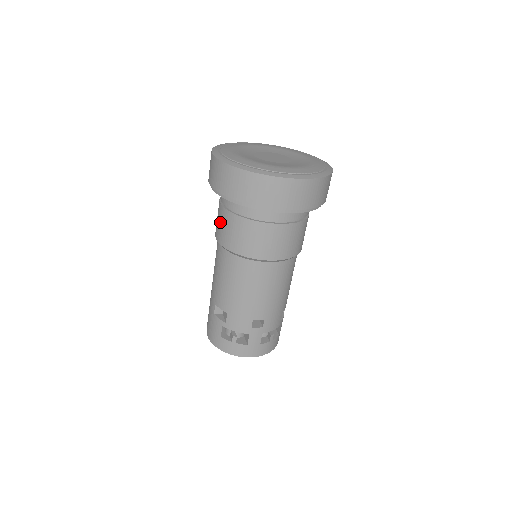
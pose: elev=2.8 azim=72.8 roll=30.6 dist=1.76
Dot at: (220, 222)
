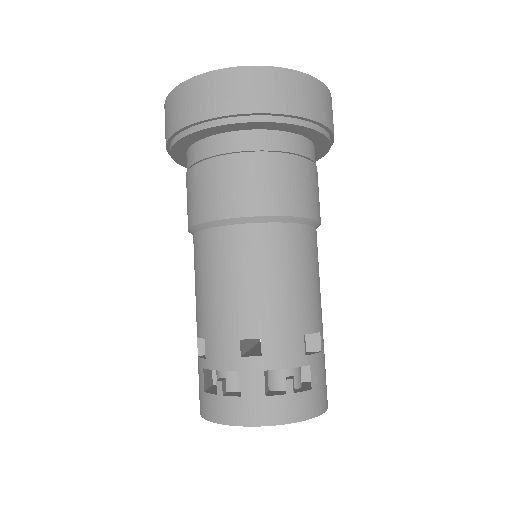
Dot at: occluded
